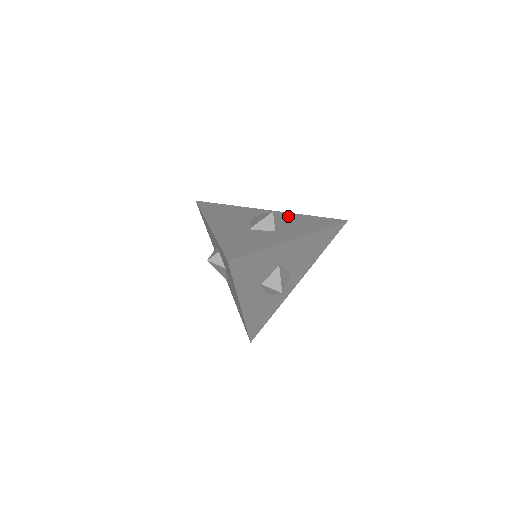
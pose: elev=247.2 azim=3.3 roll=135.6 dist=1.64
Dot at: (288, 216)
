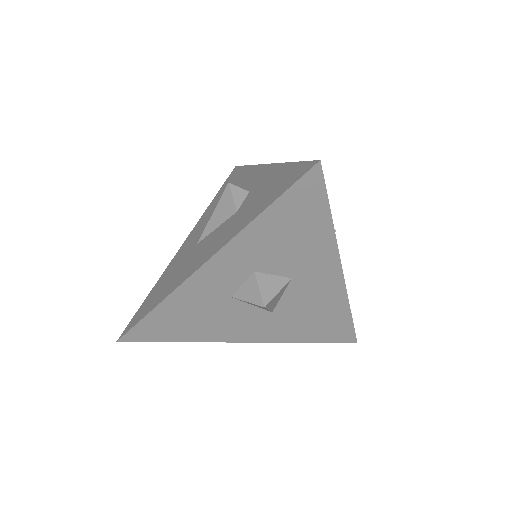
Dot at: occluded
